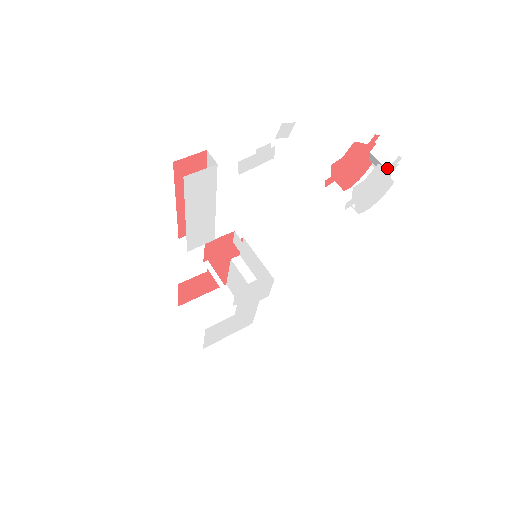
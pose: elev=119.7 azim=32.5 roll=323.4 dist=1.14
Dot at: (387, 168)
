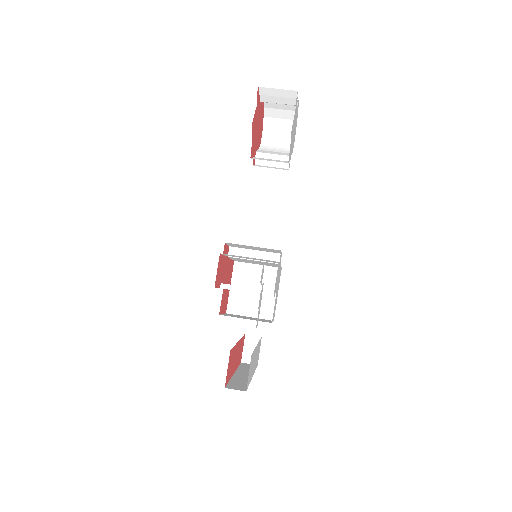
Dot at: occluded
